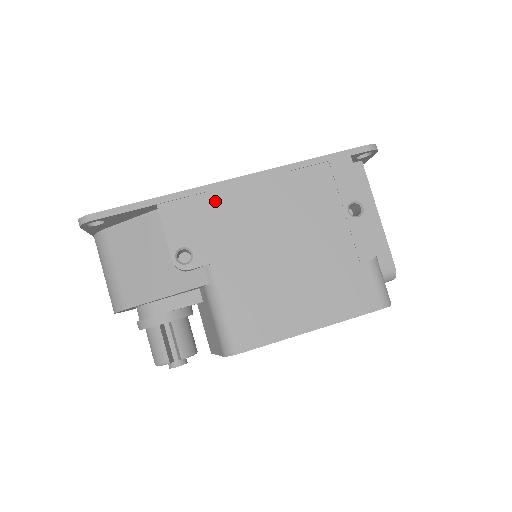
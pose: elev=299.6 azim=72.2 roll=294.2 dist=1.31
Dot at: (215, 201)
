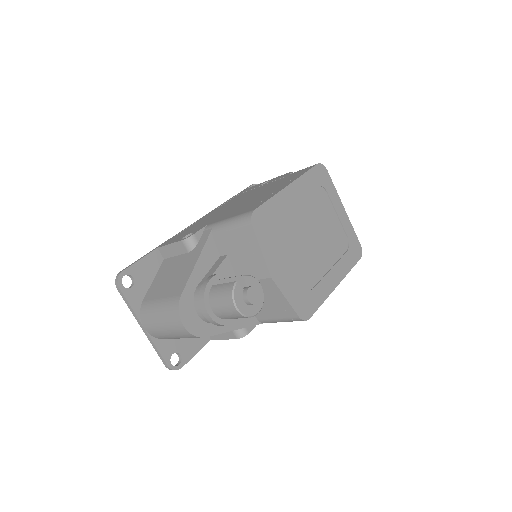
Dot at: occluded
